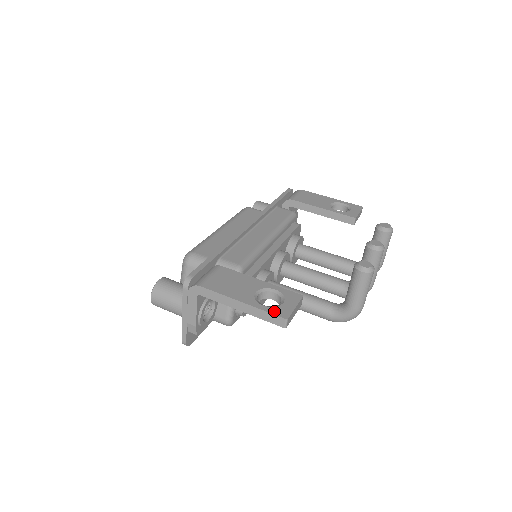
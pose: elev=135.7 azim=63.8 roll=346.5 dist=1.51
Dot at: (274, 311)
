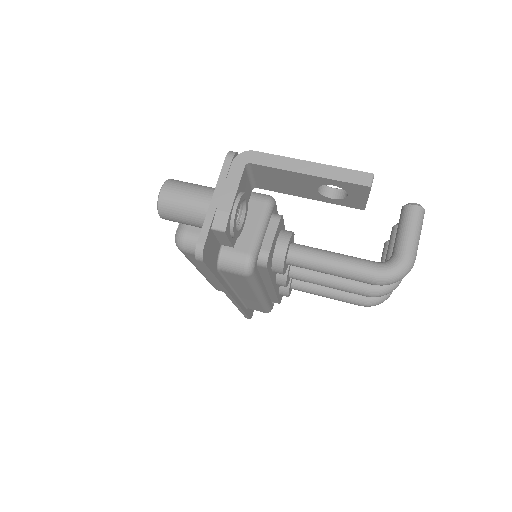
Dot at: (353, 172)
